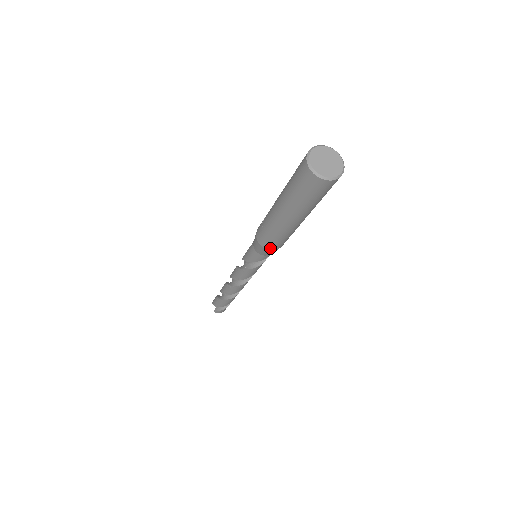
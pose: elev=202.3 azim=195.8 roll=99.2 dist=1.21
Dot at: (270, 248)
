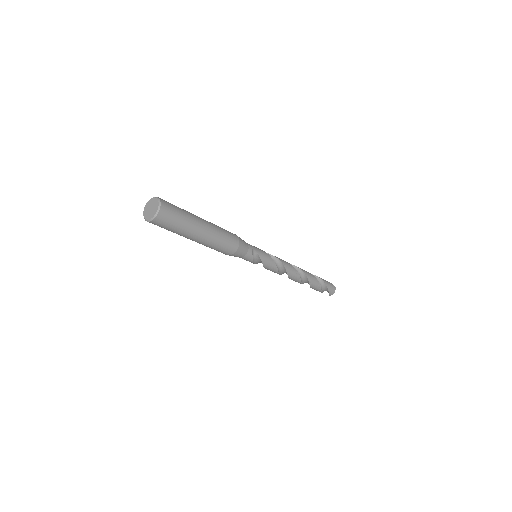
Dot at: (231, 253)
